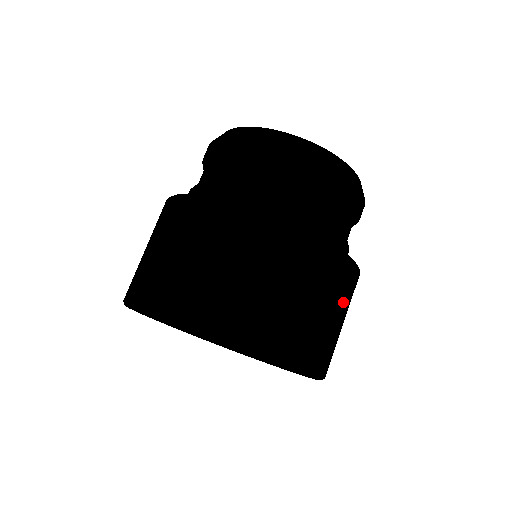
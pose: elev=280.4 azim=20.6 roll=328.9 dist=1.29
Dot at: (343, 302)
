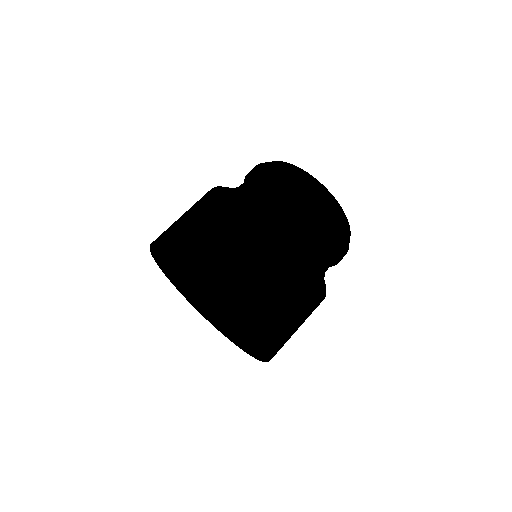
Dot at: occluded
